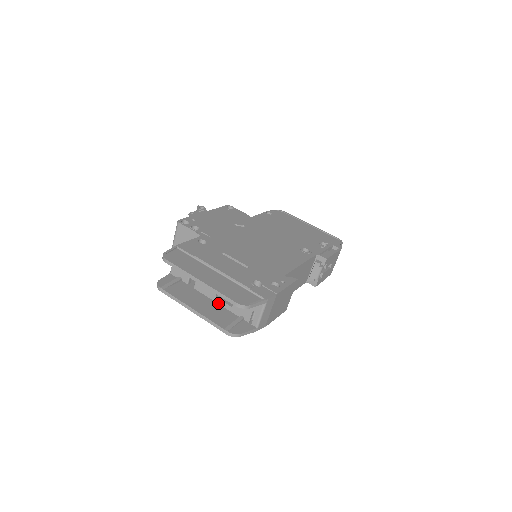
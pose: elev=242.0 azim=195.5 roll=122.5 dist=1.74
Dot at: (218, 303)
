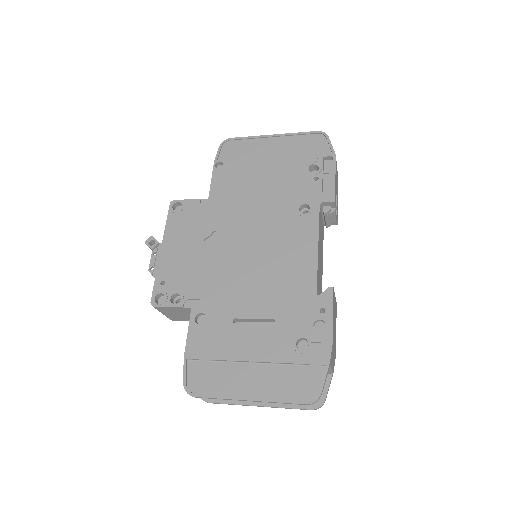
Dot at: occluded
